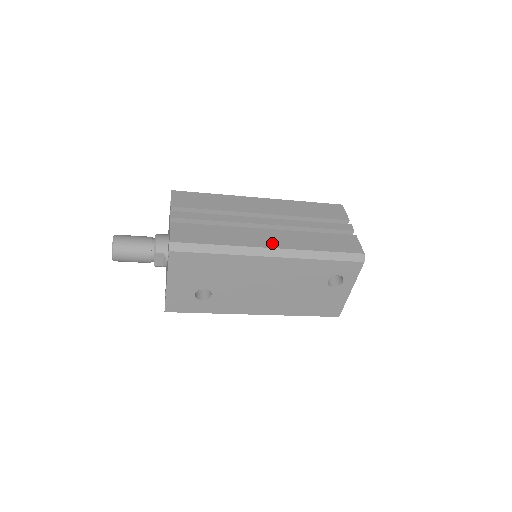
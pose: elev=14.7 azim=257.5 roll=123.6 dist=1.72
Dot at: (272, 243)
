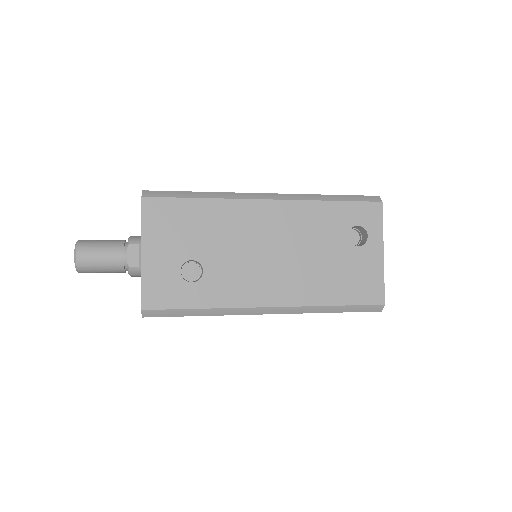
Dot at: occluded
